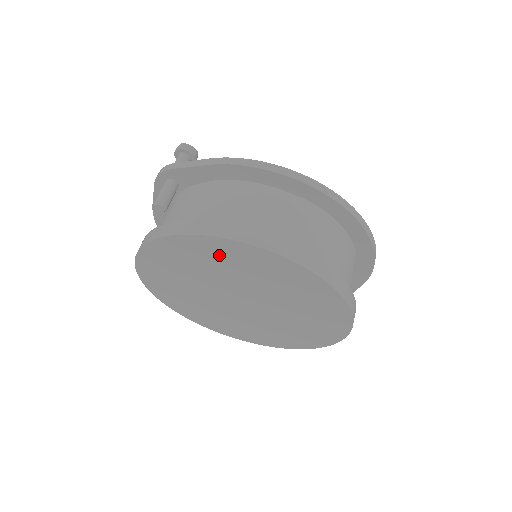
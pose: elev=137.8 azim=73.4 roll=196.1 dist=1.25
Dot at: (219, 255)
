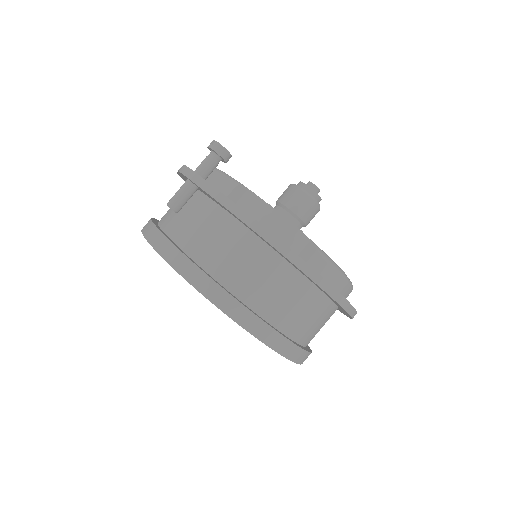
Dot at: occluded
